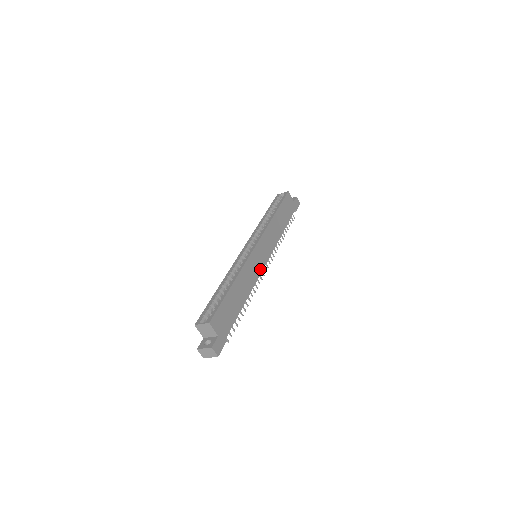
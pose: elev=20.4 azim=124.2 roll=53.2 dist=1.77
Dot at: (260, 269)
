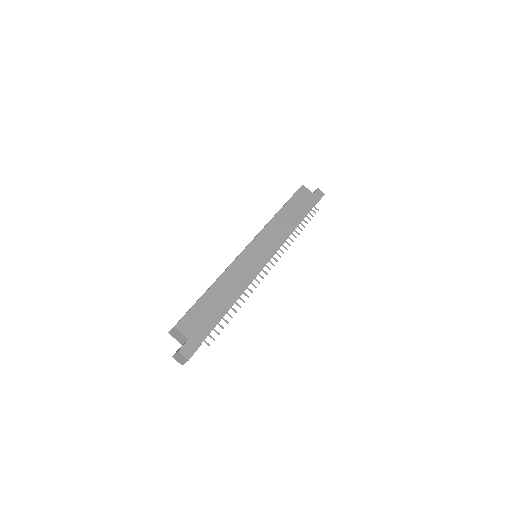
Dot at: (257, 267)
